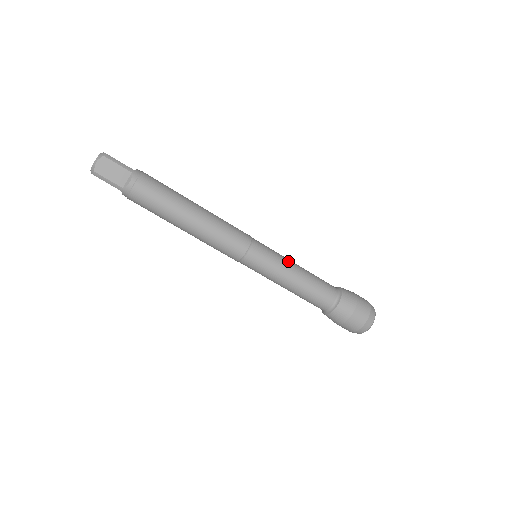
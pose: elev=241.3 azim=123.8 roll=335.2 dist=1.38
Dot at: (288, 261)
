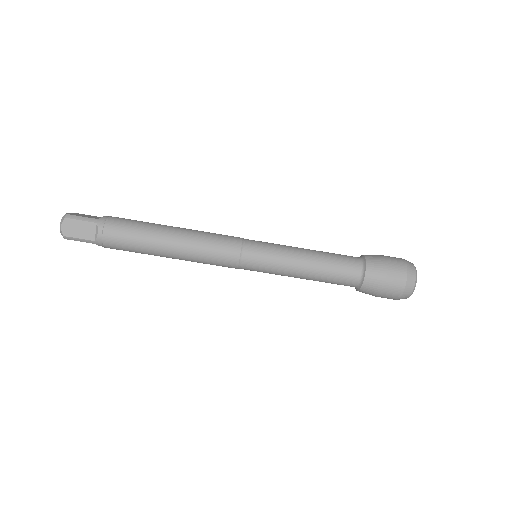
Dot at: (291, 250)
